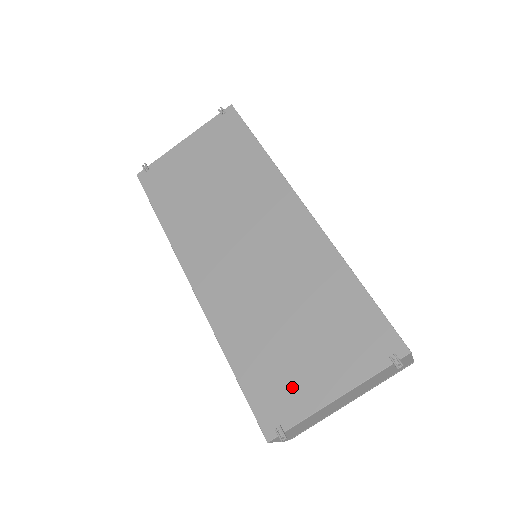
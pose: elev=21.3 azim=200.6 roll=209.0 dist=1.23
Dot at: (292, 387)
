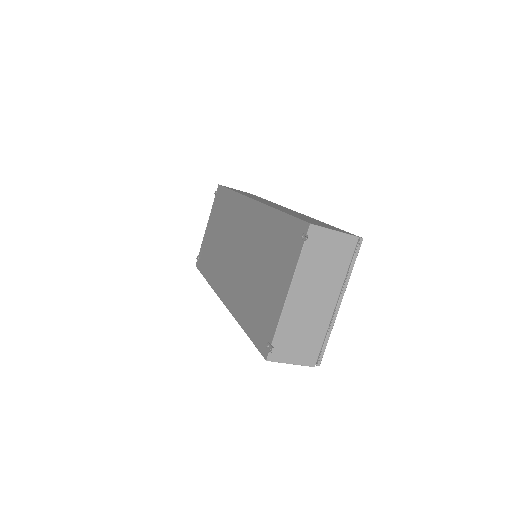
Dot at: (268, 311)
